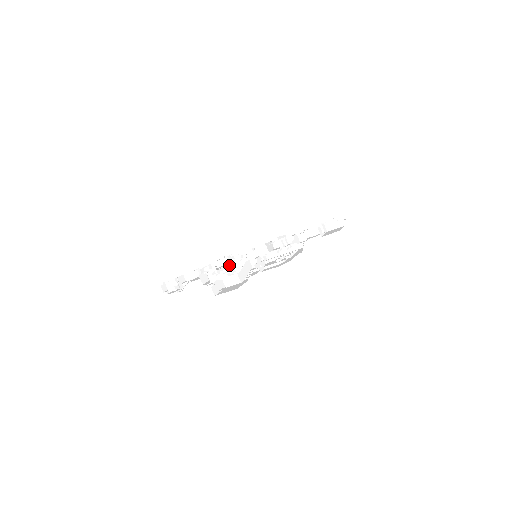
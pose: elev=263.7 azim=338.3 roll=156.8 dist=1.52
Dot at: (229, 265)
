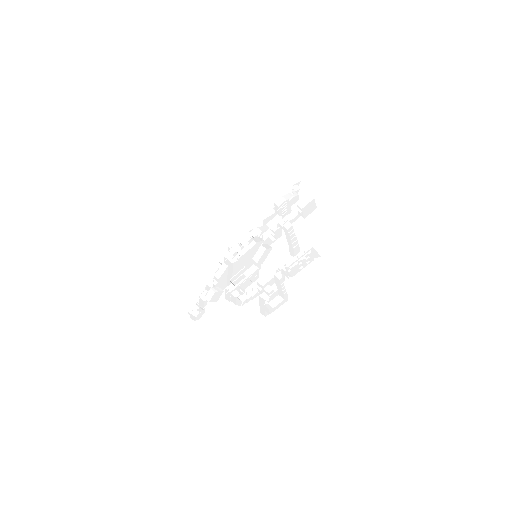
Dot at: (229, 268)
